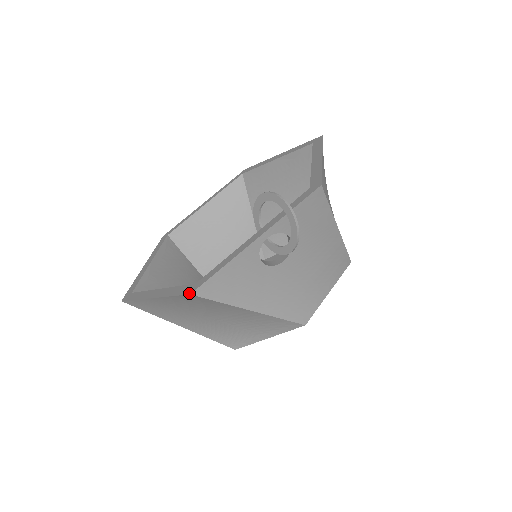
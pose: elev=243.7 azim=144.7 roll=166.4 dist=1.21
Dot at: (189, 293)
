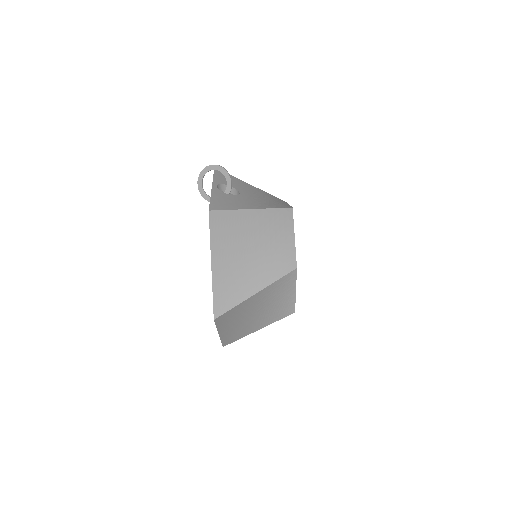
Dot at: occluded
